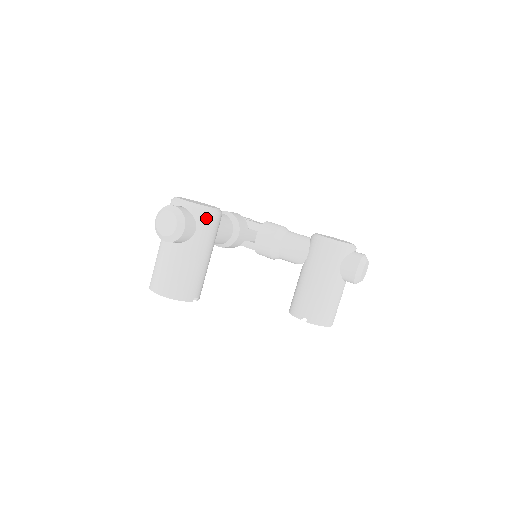
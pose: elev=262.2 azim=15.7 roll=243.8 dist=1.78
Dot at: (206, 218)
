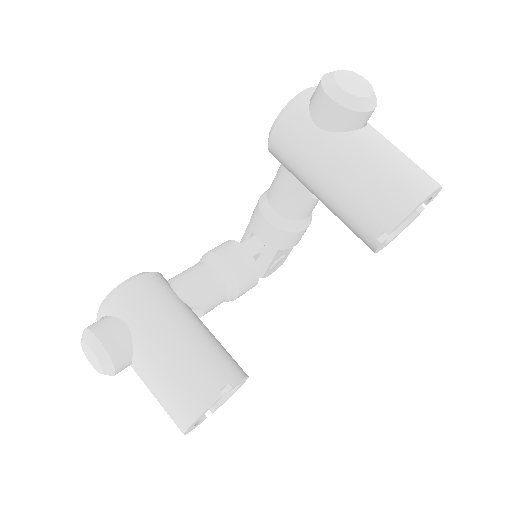
Dot at: (122, 301)
